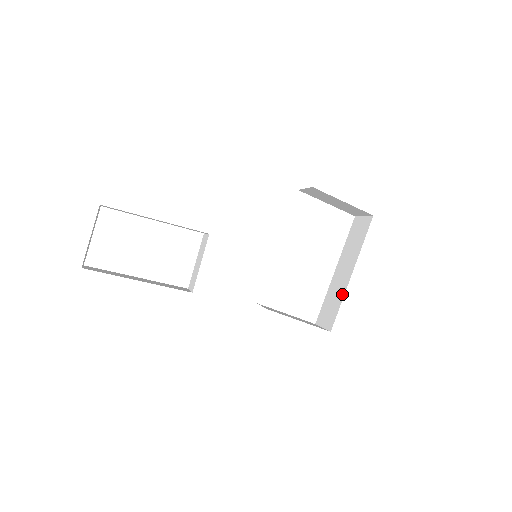
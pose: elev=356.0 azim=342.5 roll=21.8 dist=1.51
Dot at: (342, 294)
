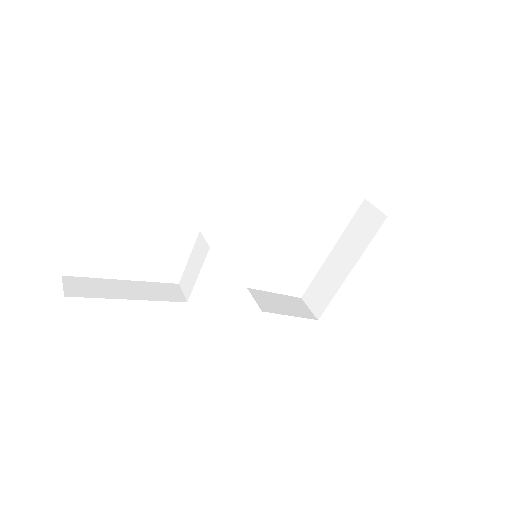
Dot at: (336, 287)
